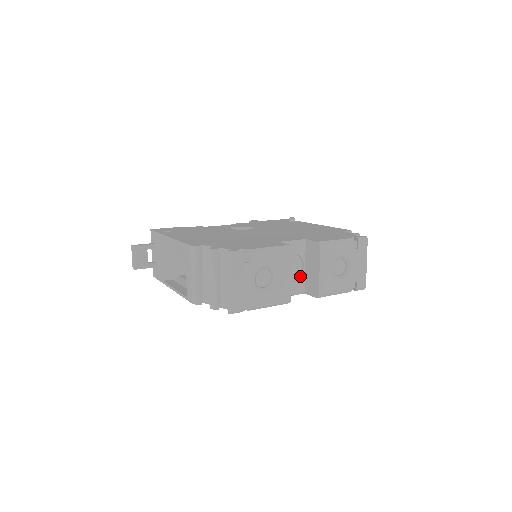
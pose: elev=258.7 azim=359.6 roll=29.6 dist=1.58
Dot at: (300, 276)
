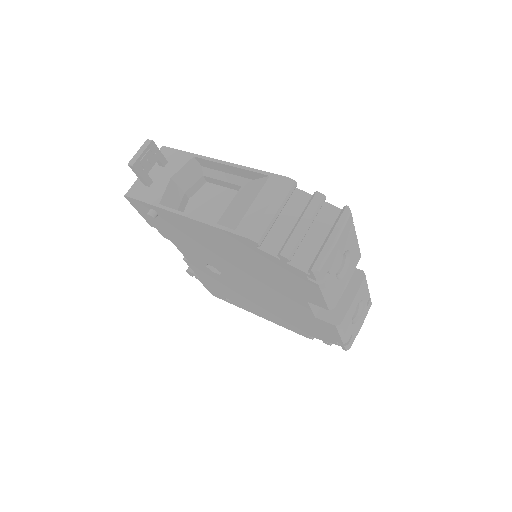
Dot at: occluded
